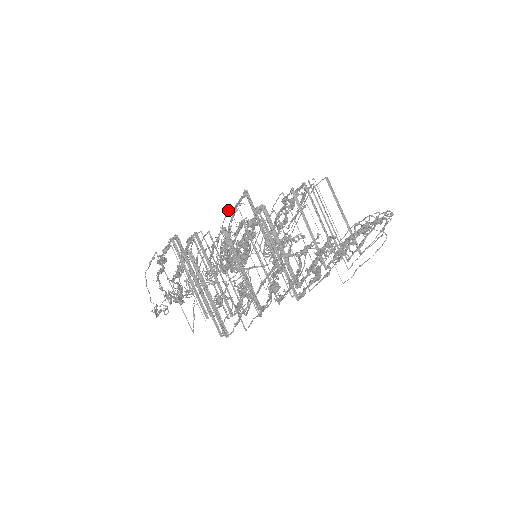
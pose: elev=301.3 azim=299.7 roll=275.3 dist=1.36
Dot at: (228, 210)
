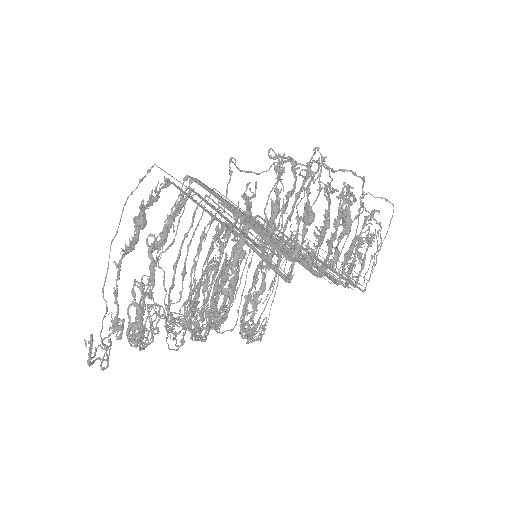
Dot at: occluded
